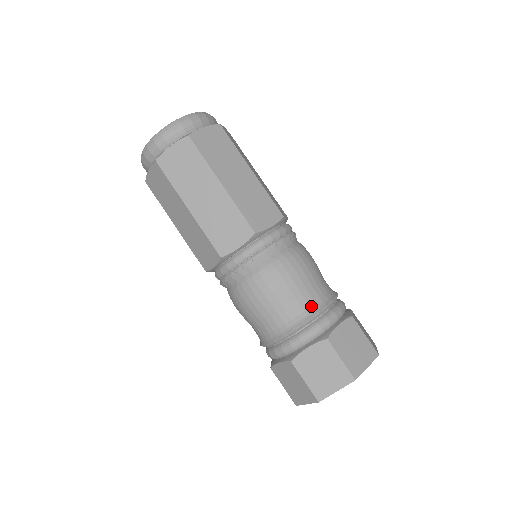
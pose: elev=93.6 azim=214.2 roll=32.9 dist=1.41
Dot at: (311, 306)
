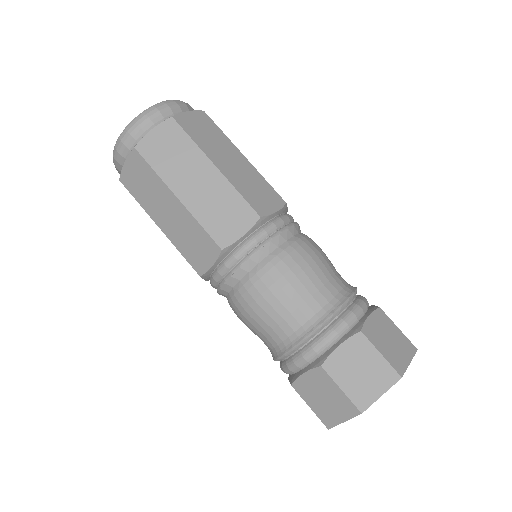
Dot at: (302, 325)
